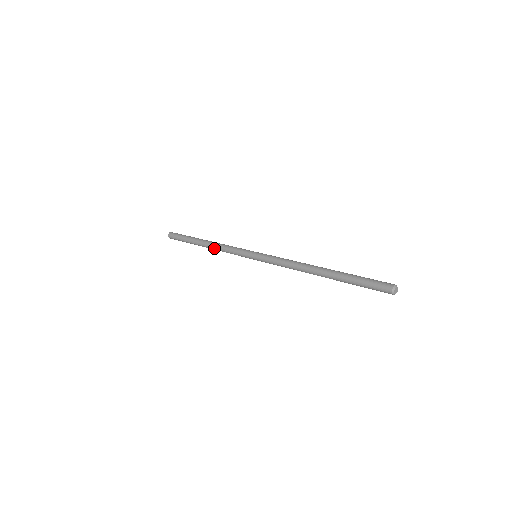
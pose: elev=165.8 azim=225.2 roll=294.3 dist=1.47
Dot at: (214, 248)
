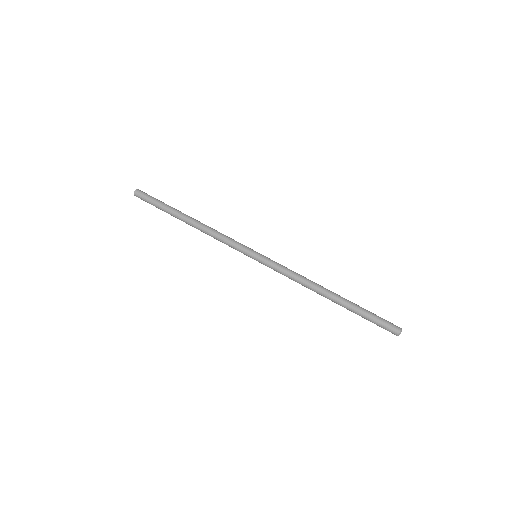
Dot at: (204, 232)
